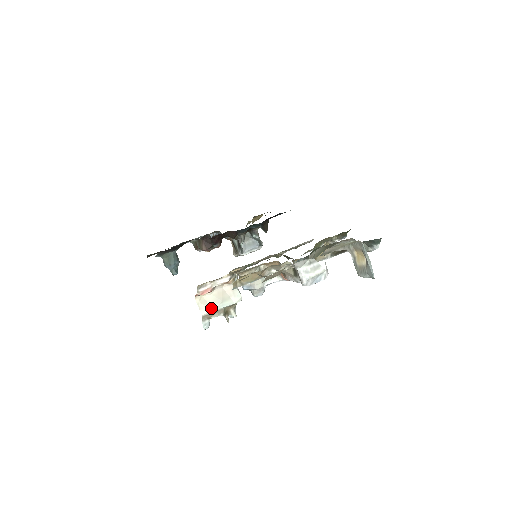
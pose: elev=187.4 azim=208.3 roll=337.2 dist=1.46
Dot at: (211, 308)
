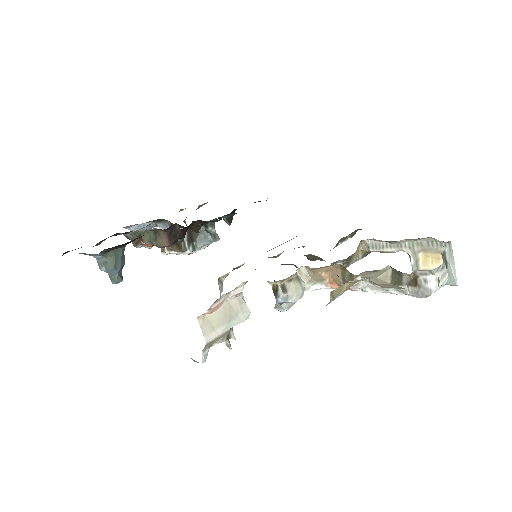
Dot at: (217, 331)
